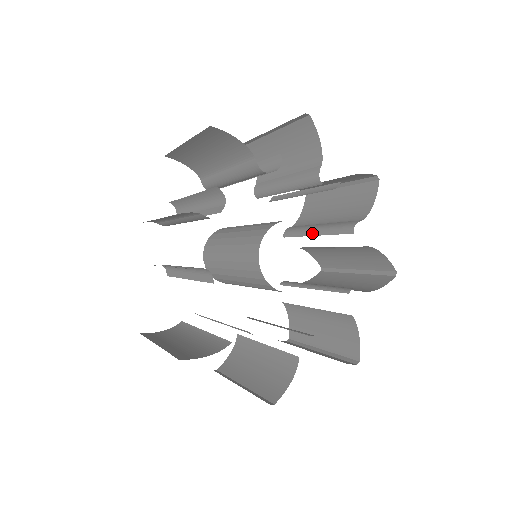
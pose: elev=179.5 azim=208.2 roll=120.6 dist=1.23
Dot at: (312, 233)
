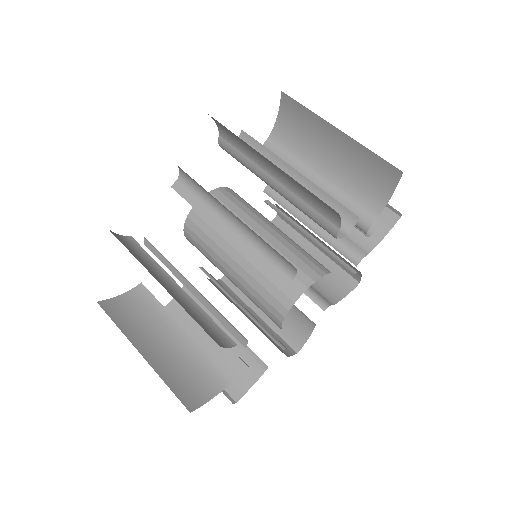
Dot at: occluded
